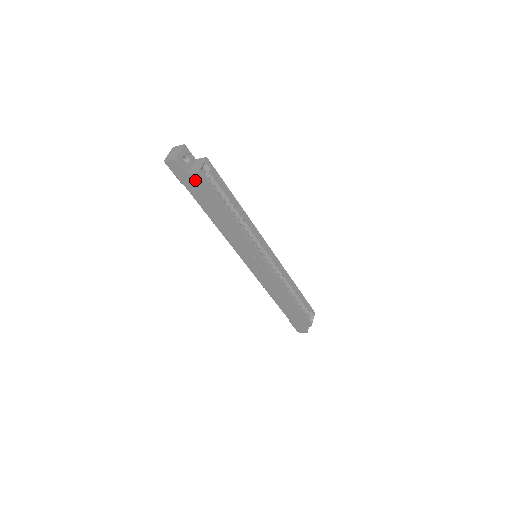
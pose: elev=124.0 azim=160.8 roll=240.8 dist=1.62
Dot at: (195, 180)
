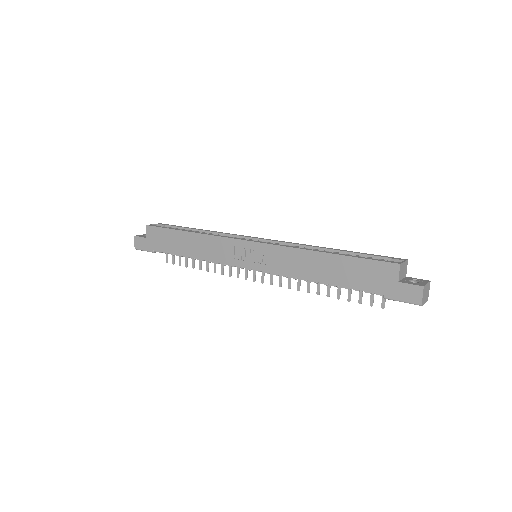
Dot at: (151, 234)
